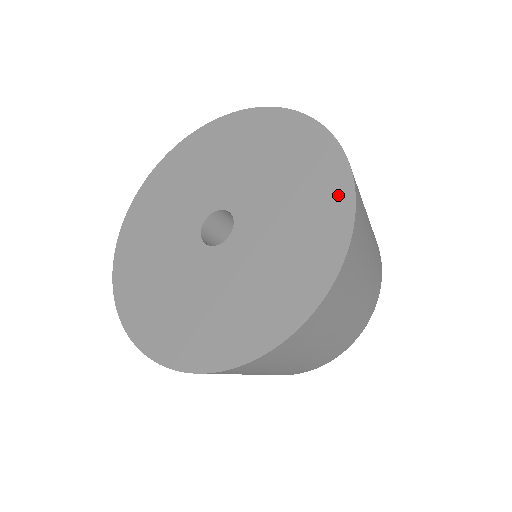
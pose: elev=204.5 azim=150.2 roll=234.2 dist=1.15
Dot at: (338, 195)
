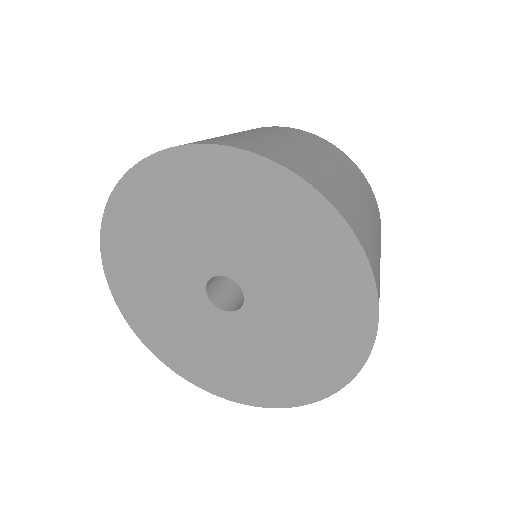
Dot at: (350, 355)
